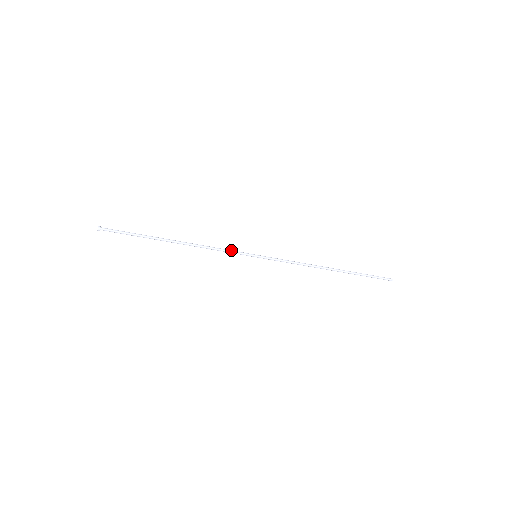
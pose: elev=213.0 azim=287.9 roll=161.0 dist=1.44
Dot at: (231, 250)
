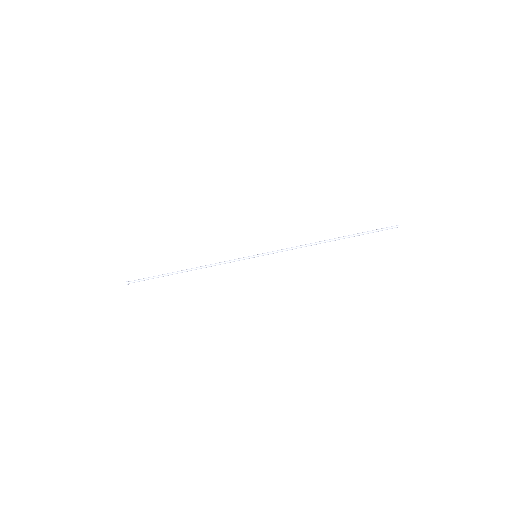
Dot at: occluded
